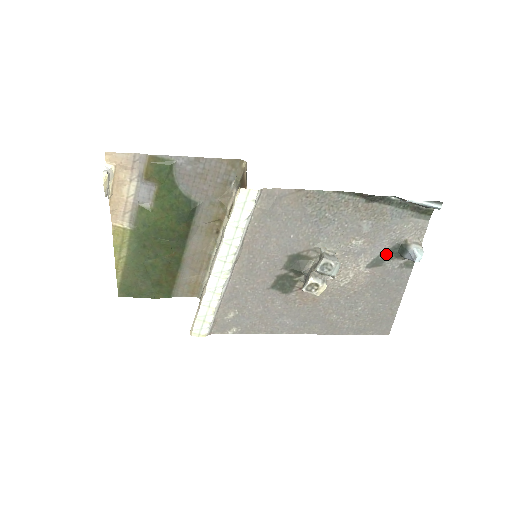
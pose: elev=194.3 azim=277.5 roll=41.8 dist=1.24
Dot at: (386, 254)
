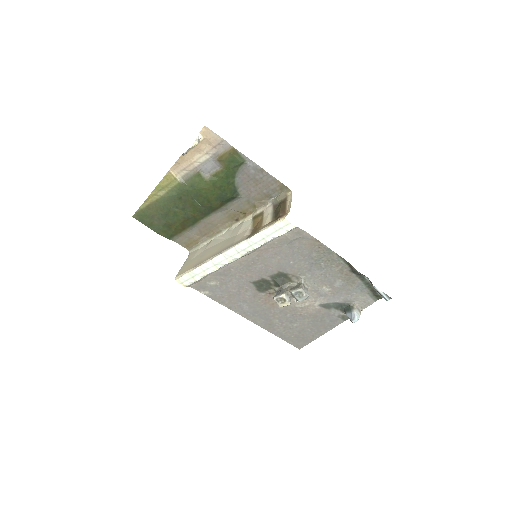
Dot at: (337, 305)
